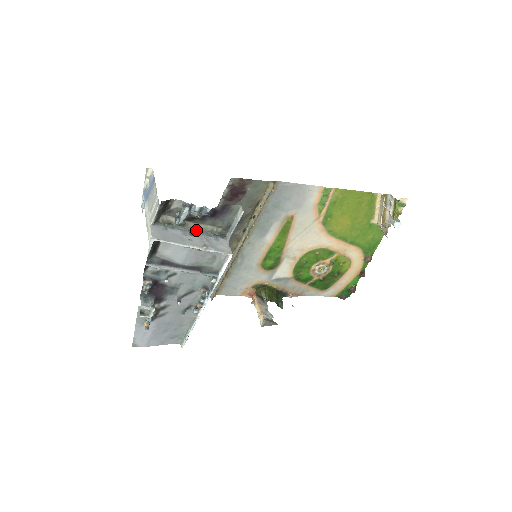
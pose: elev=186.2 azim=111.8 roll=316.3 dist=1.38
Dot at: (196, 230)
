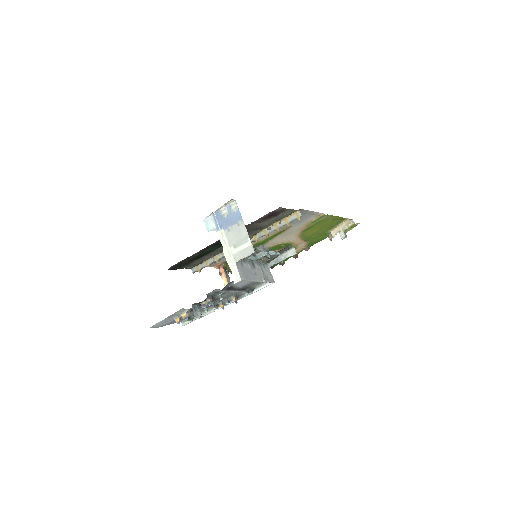
Dot at: occluded
